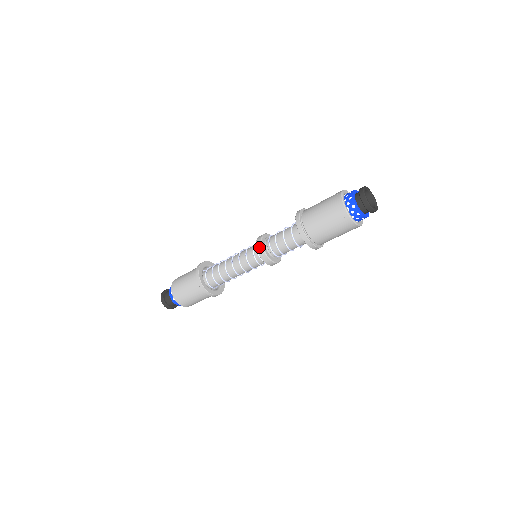
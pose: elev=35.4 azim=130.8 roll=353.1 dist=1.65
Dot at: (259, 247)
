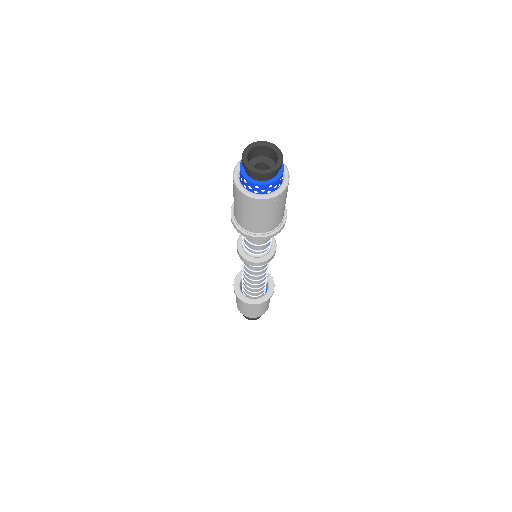
Dot at: (237, 241)
